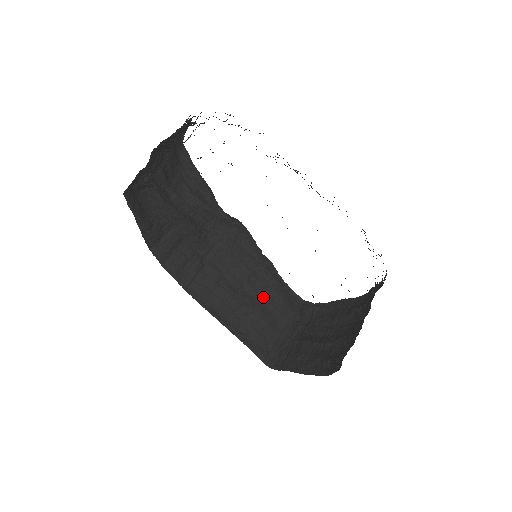
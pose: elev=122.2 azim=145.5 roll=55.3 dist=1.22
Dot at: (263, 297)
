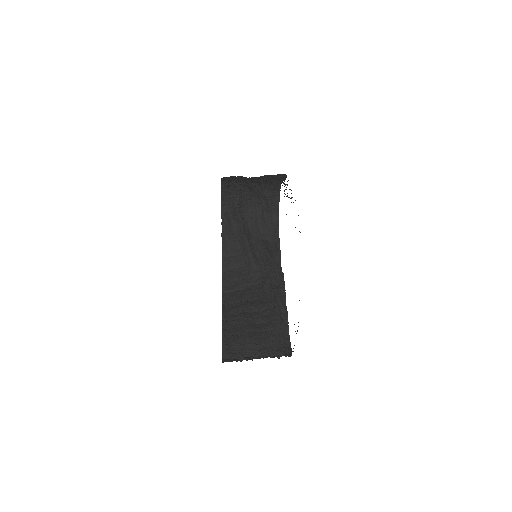
Dot at: (262, 325)
